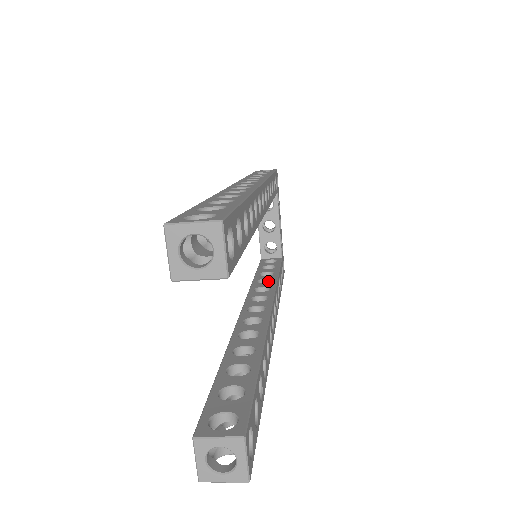
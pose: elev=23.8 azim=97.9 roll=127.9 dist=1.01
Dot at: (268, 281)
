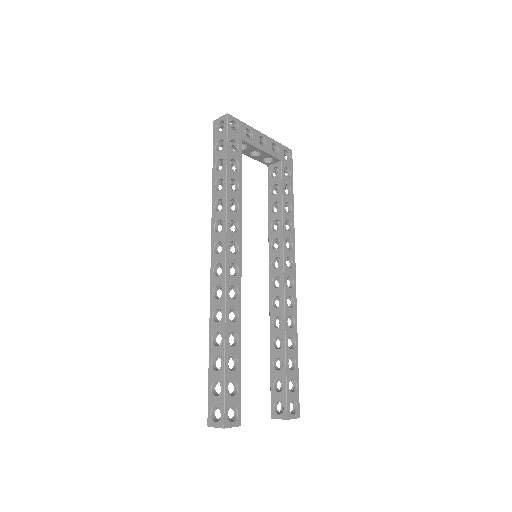
Dot at: (278, 220)
